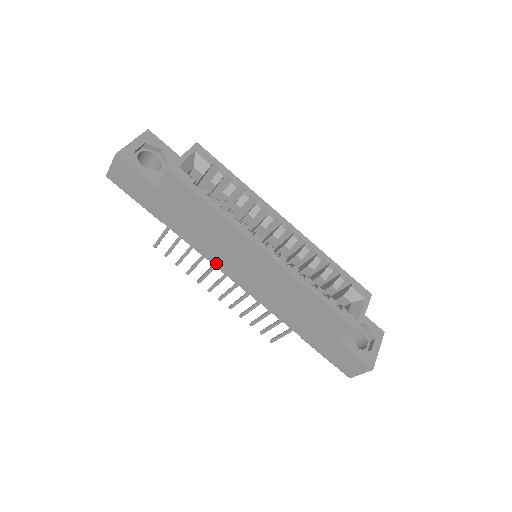
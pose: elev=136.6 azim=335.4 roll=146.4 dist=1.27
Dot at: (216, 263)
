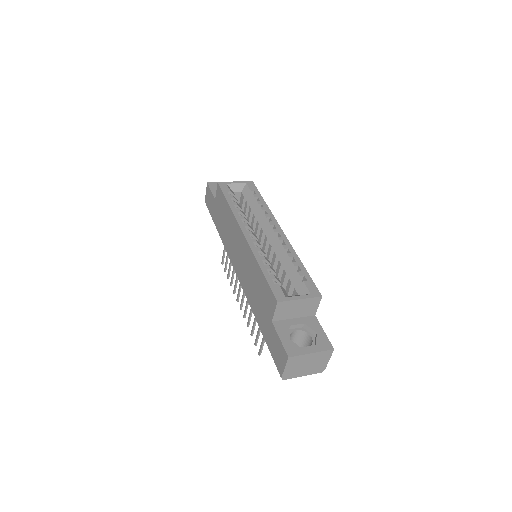
Dot at: (230, 256)
